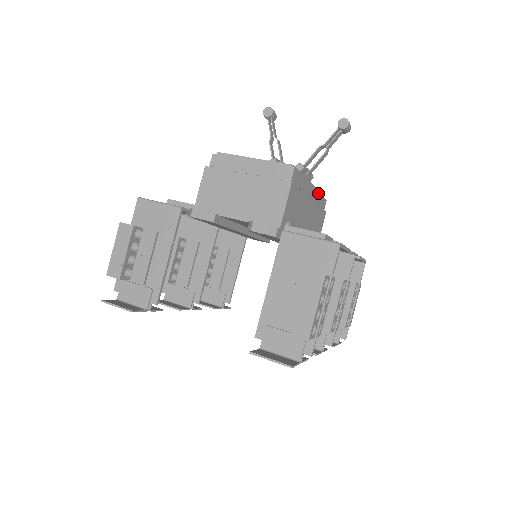
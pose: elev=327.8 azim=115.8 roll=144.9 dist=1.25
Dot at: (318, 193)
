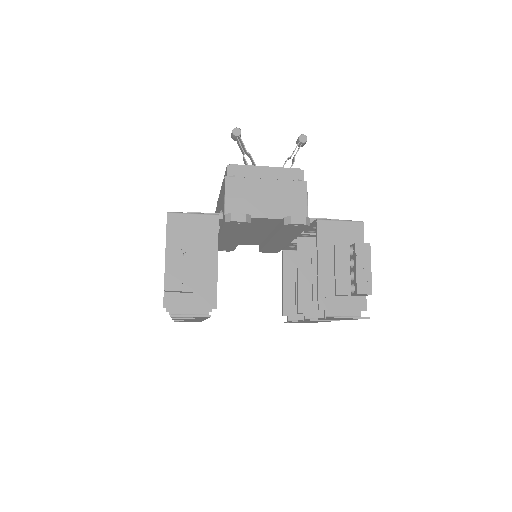
Dot at: occluded
